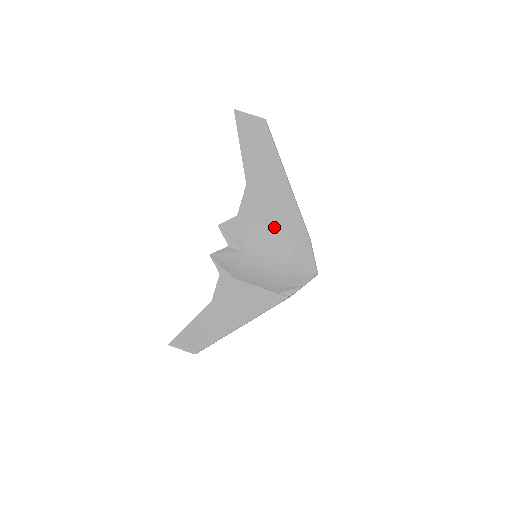
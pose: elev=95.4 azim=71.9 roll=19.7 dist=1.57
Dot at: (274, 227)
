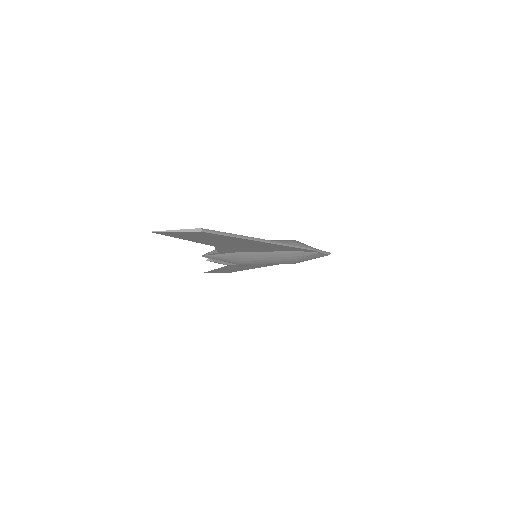
Dot at: (266, 251)
